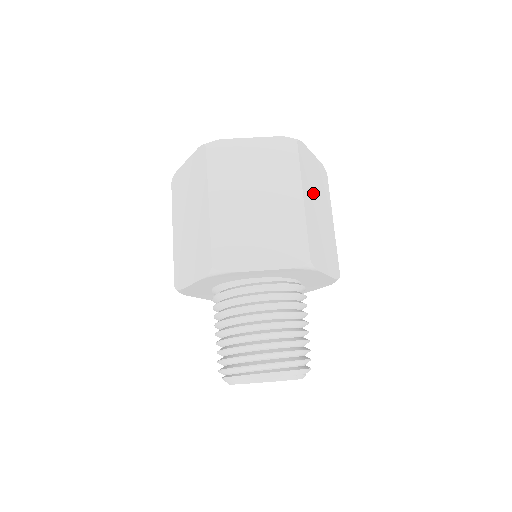
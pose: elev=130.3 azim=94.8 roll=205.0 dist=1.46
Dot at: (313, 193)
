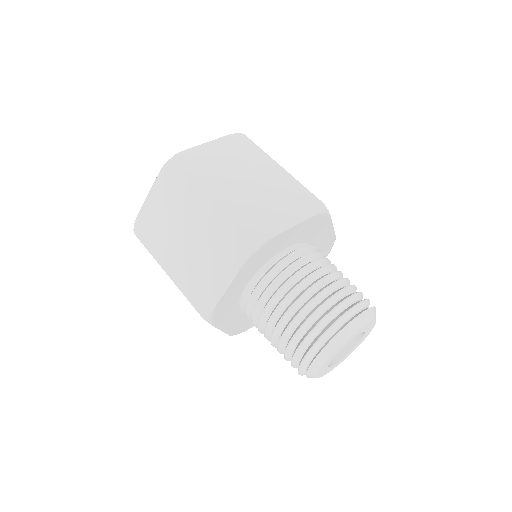
Dot at: occluded
